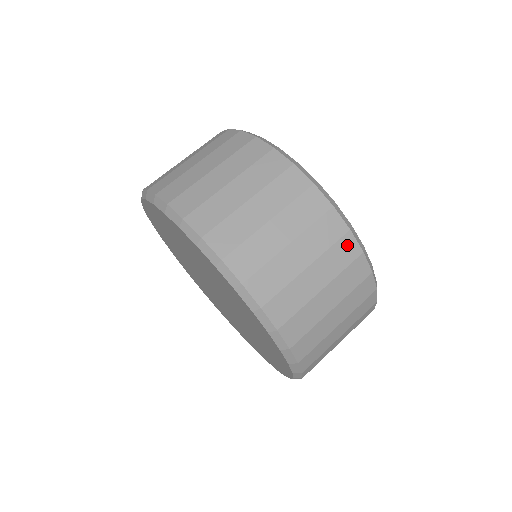
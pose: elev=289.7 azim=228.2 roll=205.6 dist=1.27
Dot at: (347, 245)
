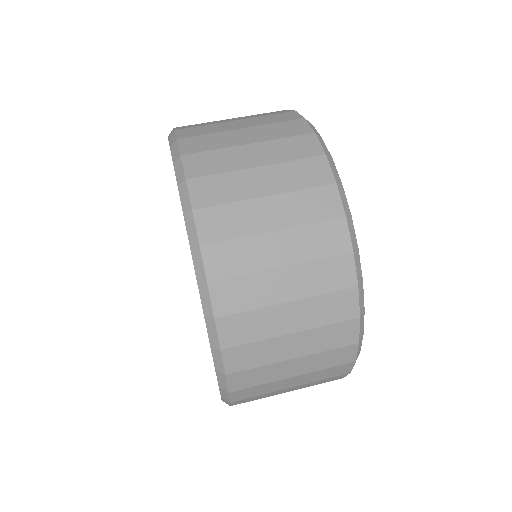
Dot at: (335, 232)
